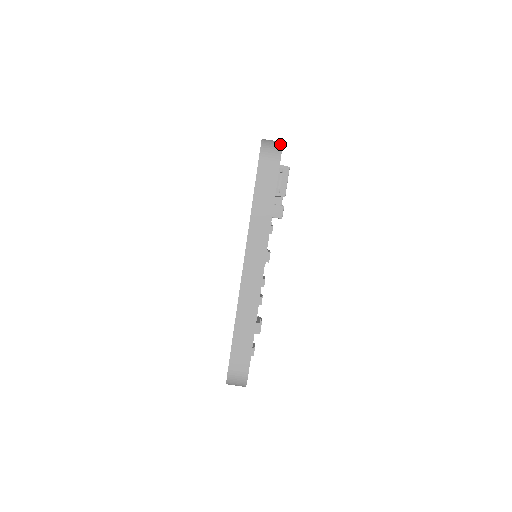
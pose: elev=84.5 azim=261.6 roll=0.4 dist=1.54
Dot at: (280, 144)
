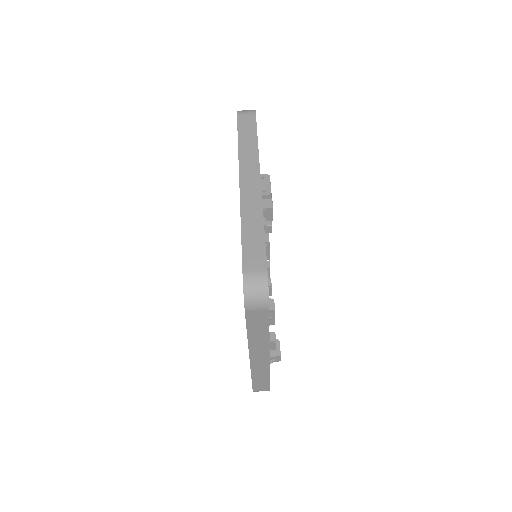
Dot at: occluded
